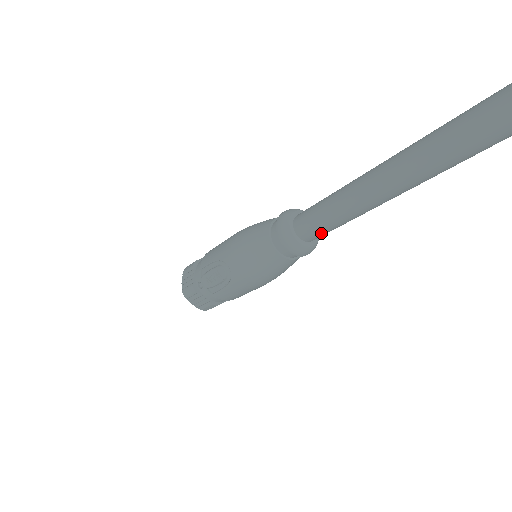
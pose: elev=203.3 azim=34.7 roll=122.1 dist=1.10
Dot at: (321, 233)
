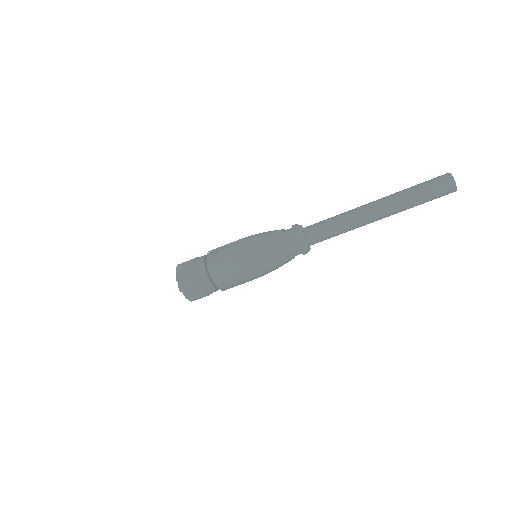
Dot at: (320, 232)
